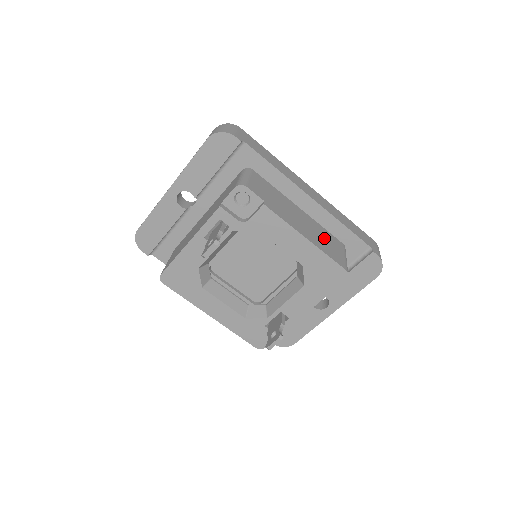
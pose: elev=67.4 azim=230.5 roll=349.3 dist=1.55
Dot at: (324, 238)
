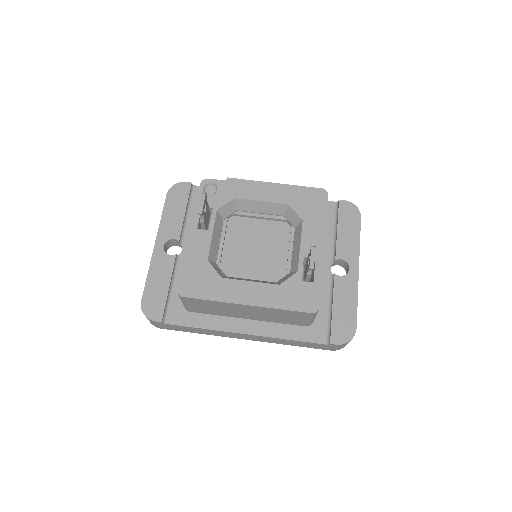
Dot at: occluded
